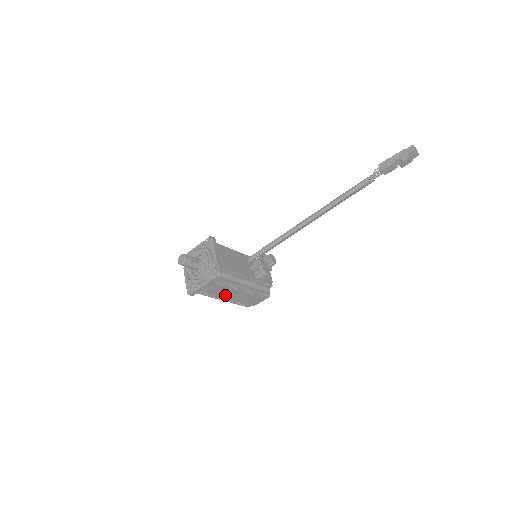
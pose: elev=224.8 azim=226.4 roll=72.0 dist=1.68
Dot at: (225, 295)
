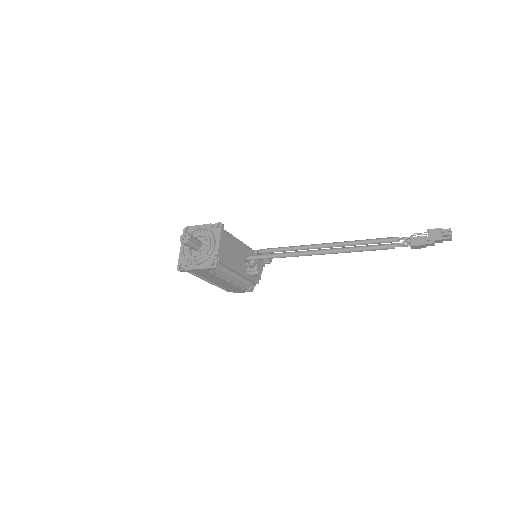
Dot at: (212, 280)
